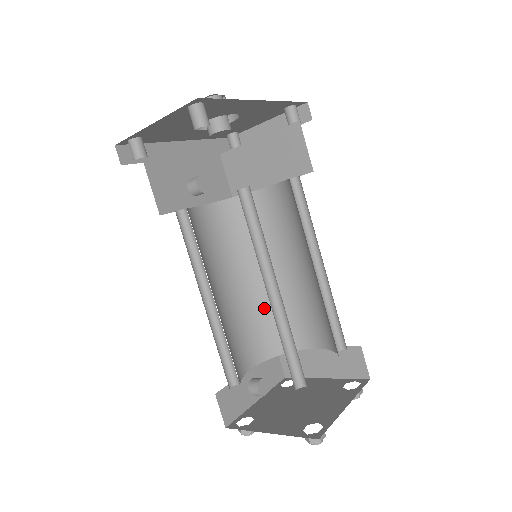
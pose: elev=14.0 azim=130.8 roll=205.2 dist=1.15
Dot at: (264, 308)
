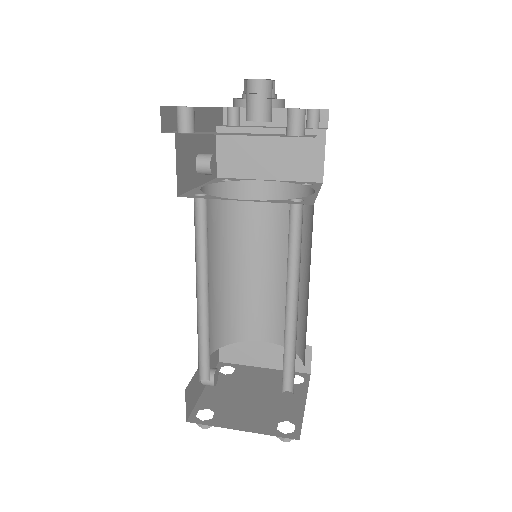
Dot at: (227, 299)
